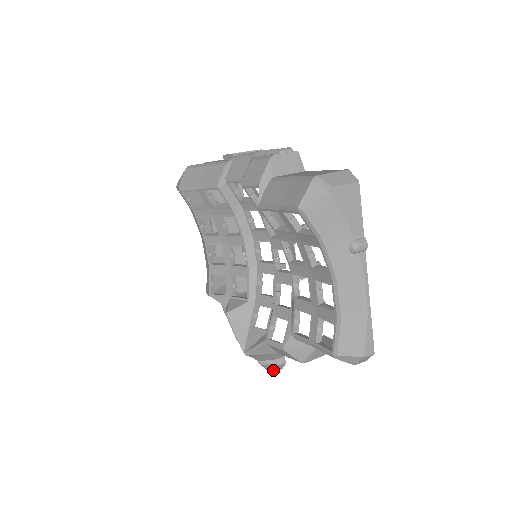
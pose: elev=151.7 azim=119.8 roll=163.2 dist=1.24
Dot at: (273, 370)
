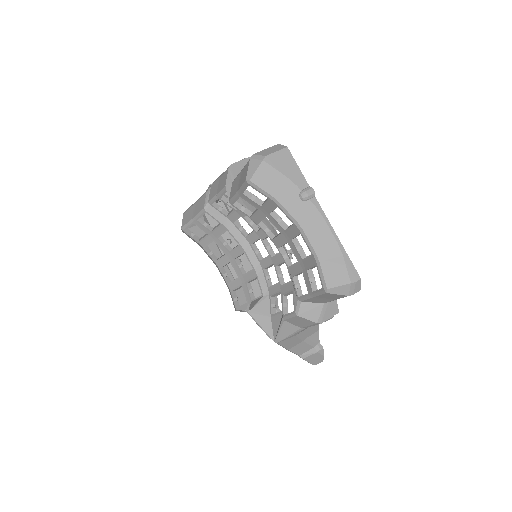
Dot at: (318, 363)
